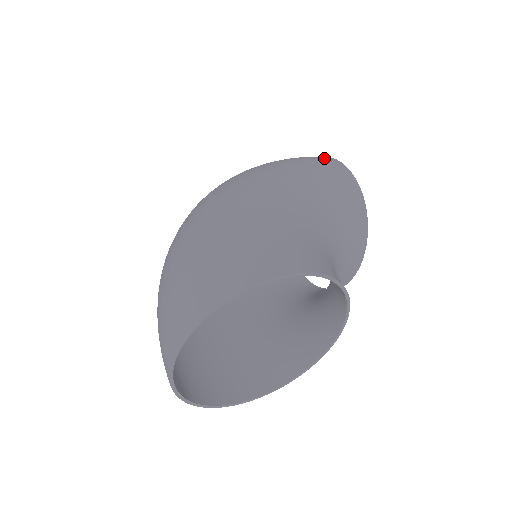
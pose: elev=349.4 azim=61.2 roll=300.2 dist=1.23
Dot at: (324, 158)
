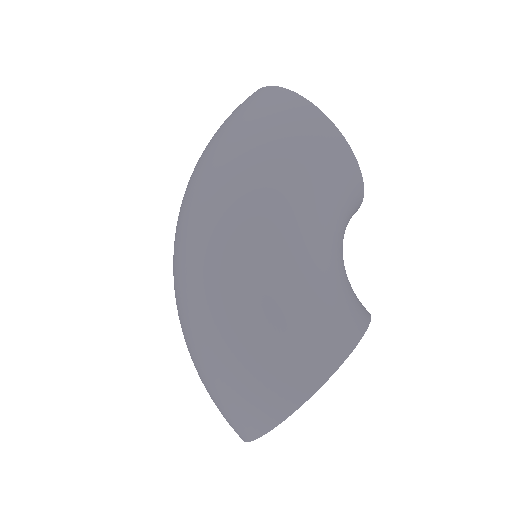
Dot at: (296, 108)
